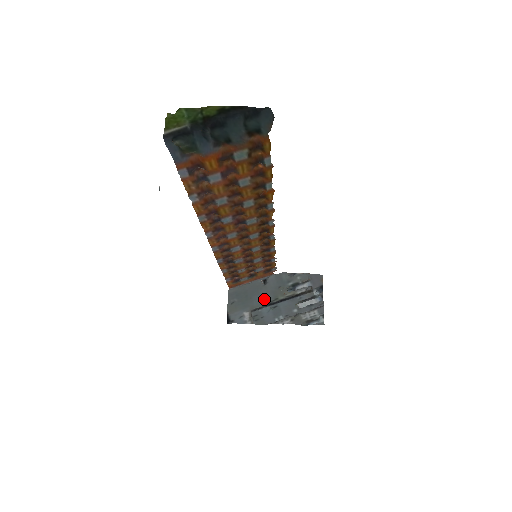
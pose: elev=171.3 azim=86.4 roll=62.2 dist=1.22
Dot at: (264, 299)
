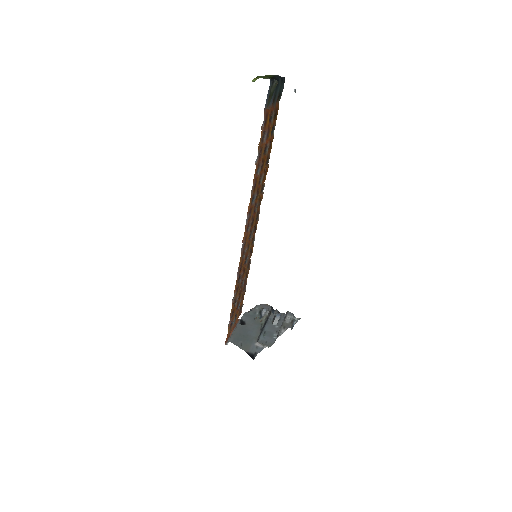
Dot at: (255, 329)
